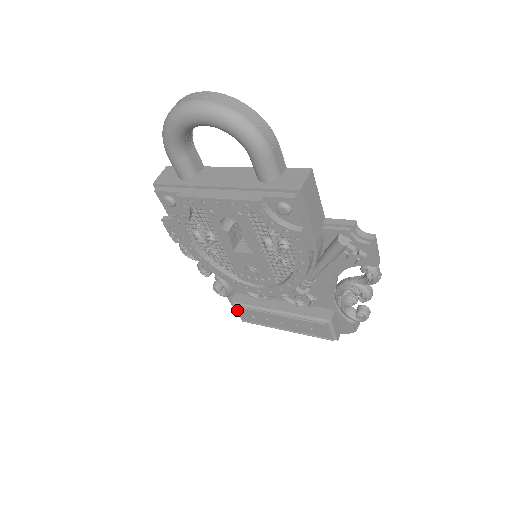
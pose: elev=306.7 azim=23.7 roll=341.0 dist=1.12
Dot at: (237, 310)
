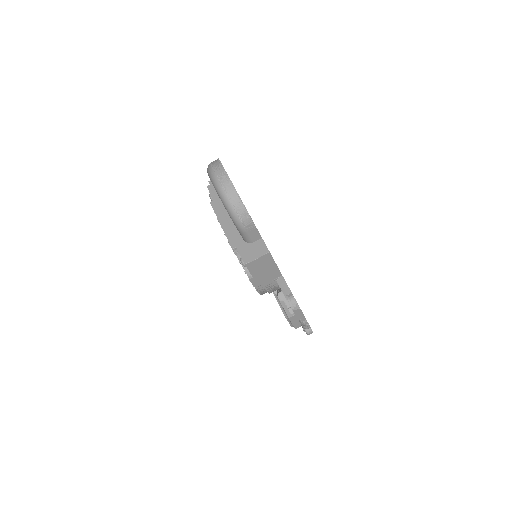
Dot at: occluded
